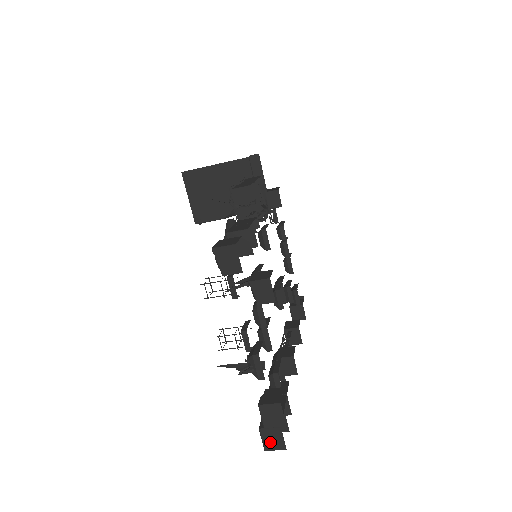
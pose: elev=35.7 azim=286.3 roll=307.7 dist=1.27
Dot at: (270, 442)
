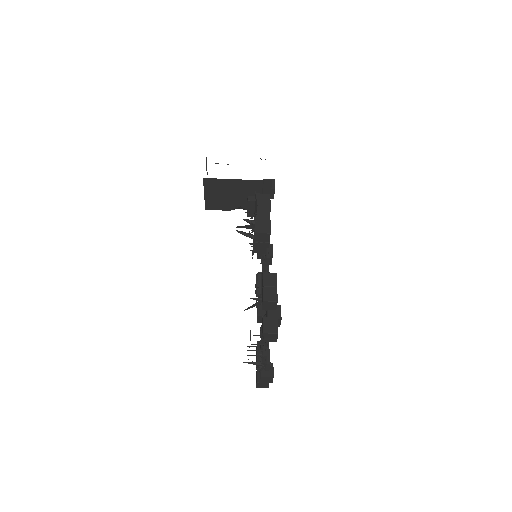
Dot at: (261, 386)
